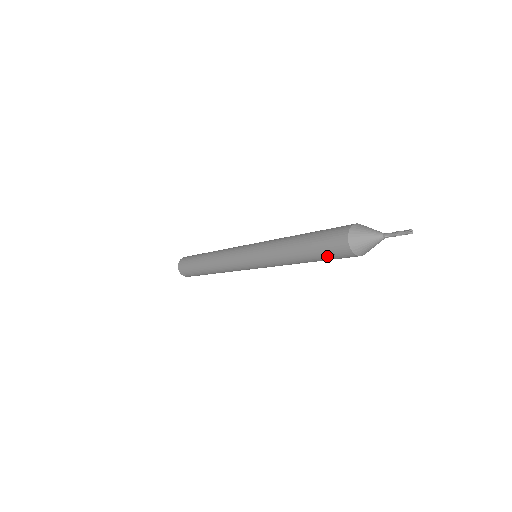
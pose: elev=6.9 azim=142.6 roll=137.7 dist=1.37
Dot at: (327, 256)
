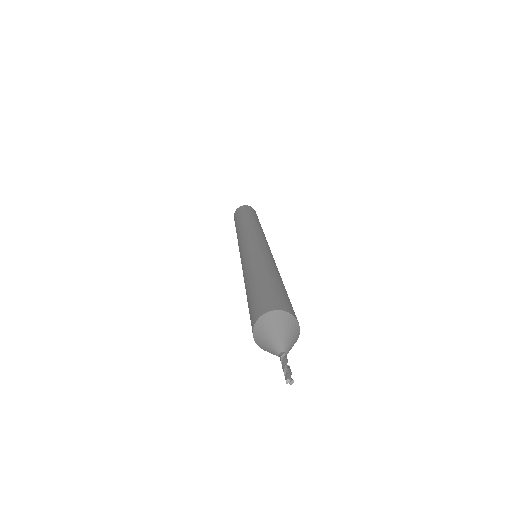
Dot at: occluded
